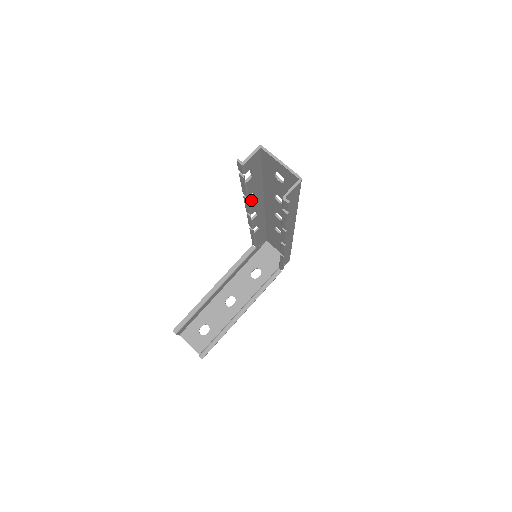
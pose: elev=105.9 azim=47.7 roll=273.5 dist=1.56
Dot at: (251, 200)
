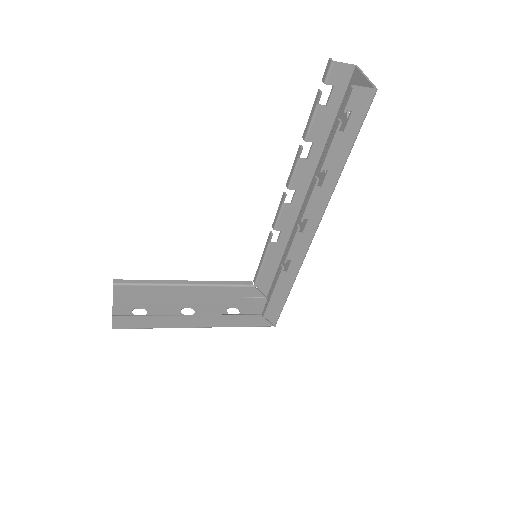
Dot at: (302, 158)
